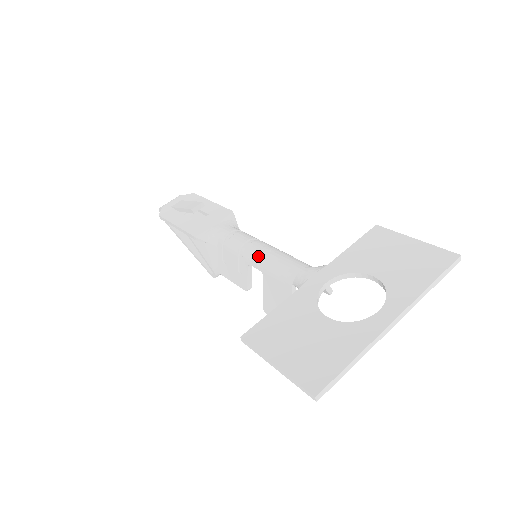
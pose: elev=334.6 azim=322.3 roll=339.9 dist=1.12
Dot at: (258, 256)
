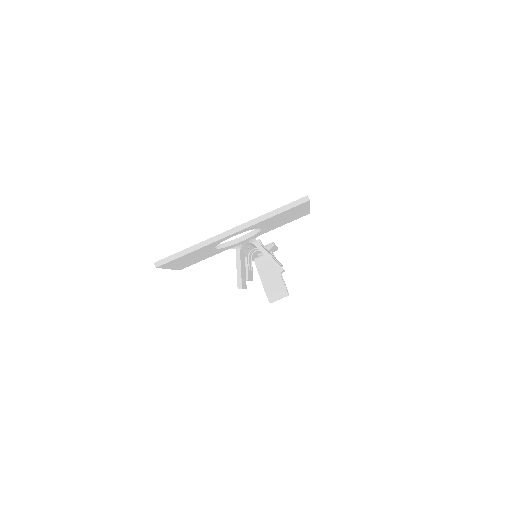
Dot at: occluded
